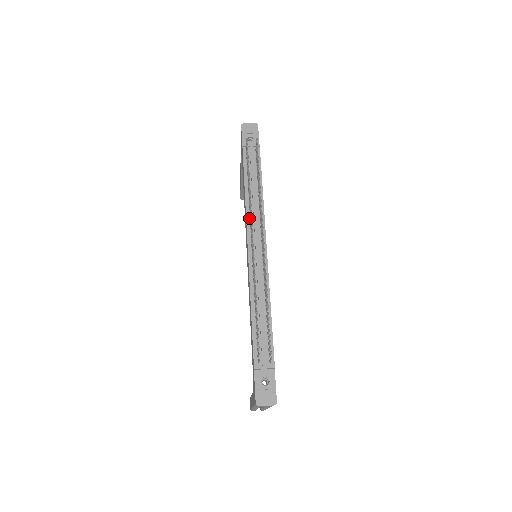
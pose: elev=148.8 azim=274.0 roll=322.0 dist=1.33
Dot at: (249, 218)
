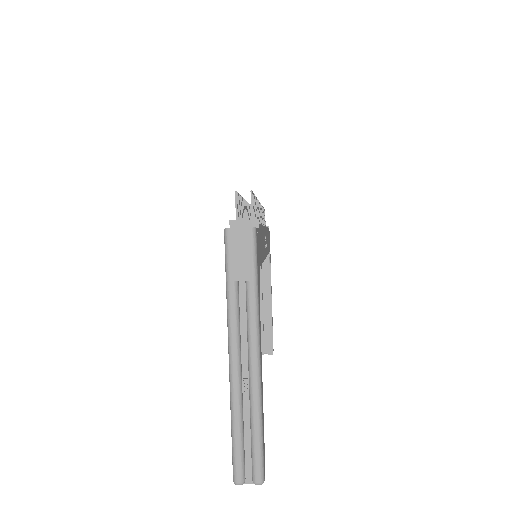
Dot at: occluded
